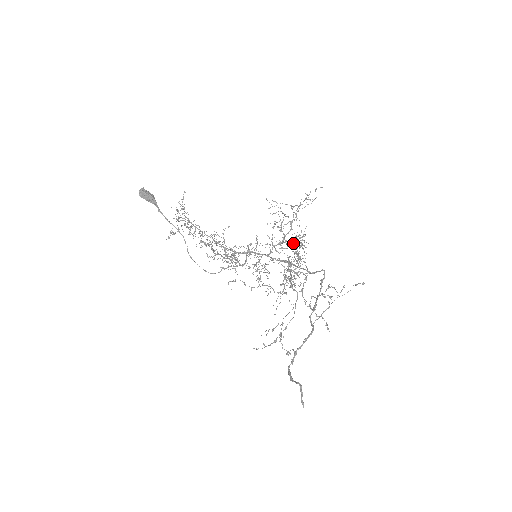
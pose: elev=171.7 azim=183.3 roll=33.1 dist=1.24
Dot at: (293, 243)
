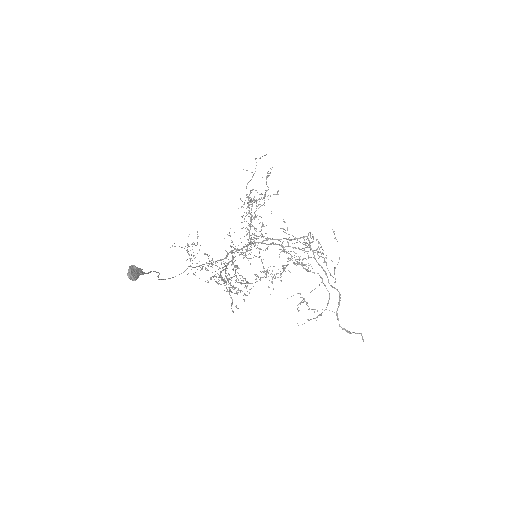
Dot at: occluded
